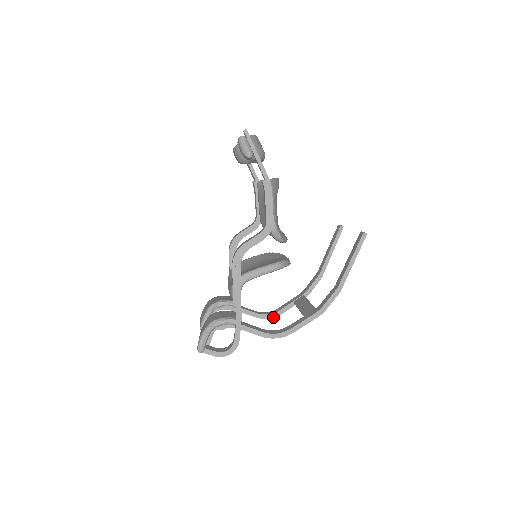
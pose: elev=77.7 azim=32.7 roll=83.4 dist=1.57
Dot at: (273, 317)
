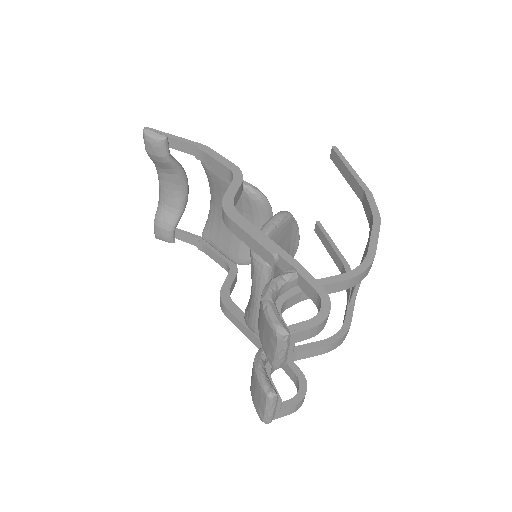
Dot at: (345, 332)
